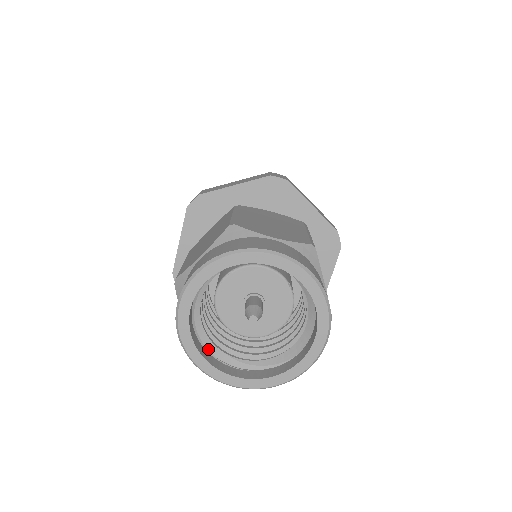
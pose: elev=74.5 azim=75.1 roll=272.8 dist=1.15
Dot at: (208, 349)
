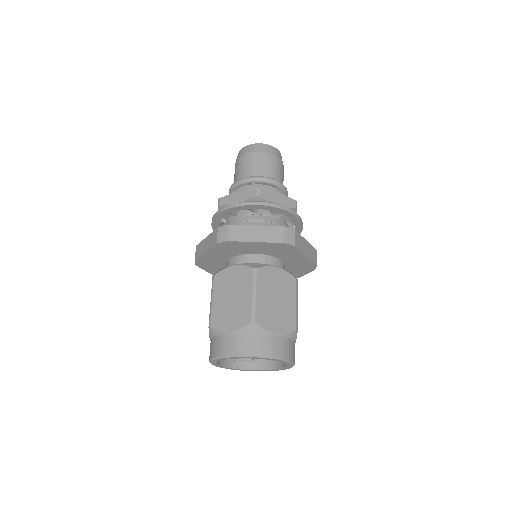
Dot at: occluded
